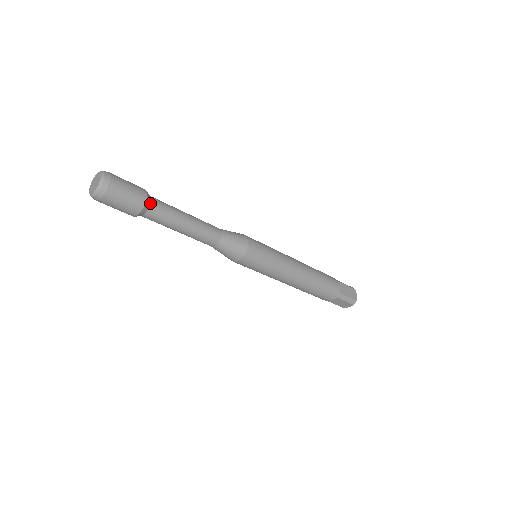
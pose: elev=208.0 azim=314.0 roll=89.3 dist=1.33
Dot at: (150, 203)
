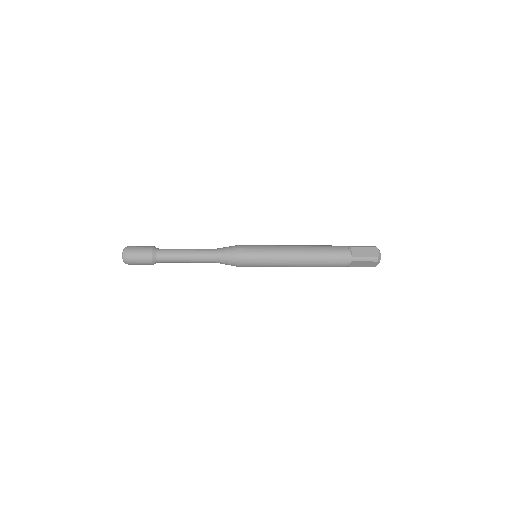
Dot at: (156, 253)
